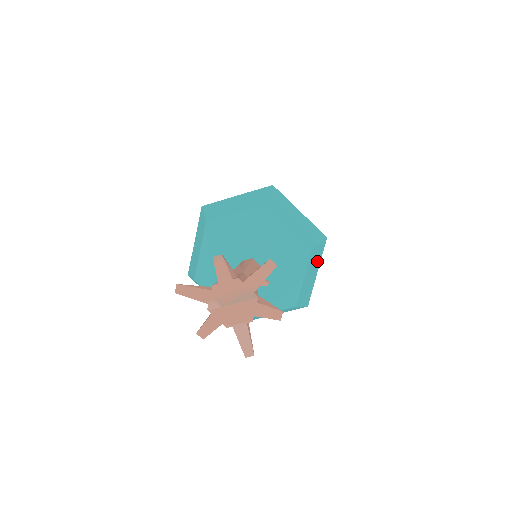
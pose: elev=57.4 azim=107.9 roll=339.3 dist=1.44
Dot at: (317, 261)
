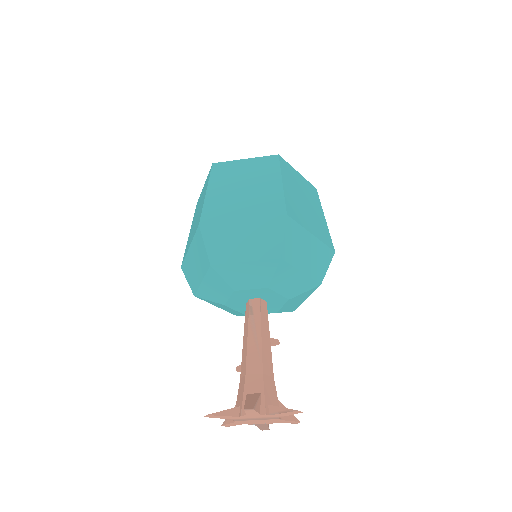
Dot at: occluded
